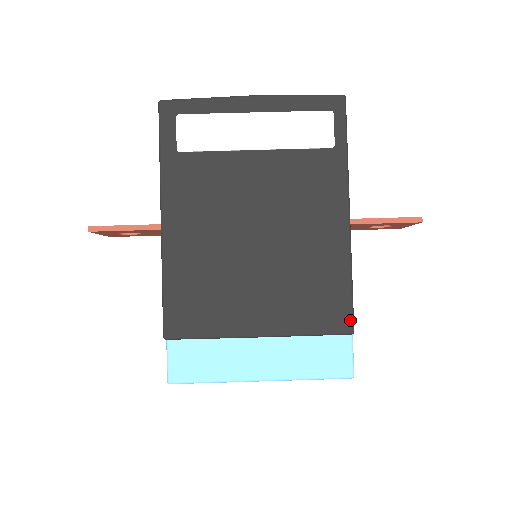
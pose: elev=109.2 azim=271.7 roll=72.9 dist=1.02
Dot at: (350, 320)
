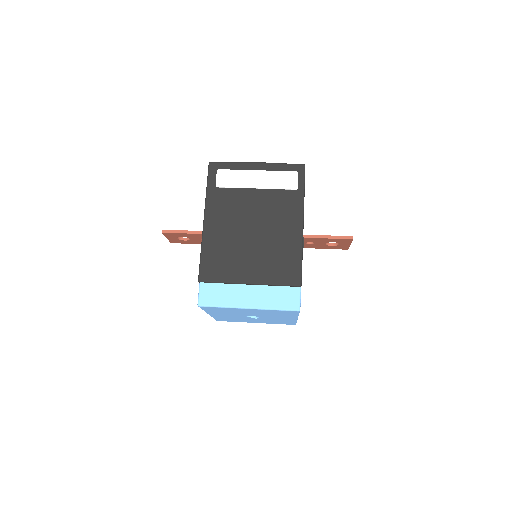
Dot at: (299, 278)
